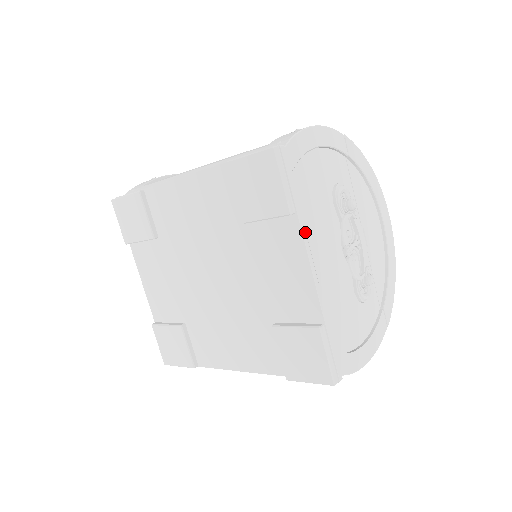
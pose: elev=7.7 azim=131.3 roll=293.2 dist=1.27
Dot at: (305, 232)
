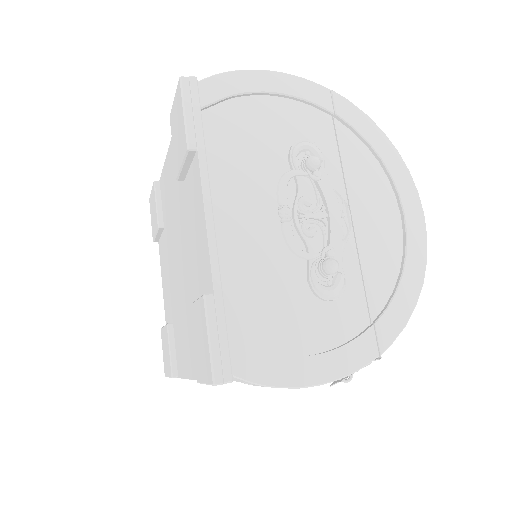
Dot at: (207, 173)
